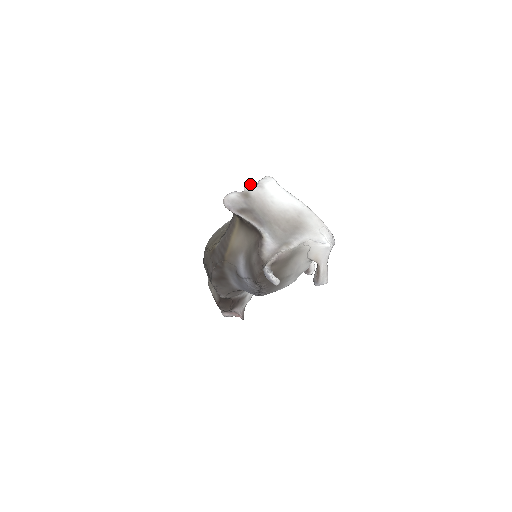
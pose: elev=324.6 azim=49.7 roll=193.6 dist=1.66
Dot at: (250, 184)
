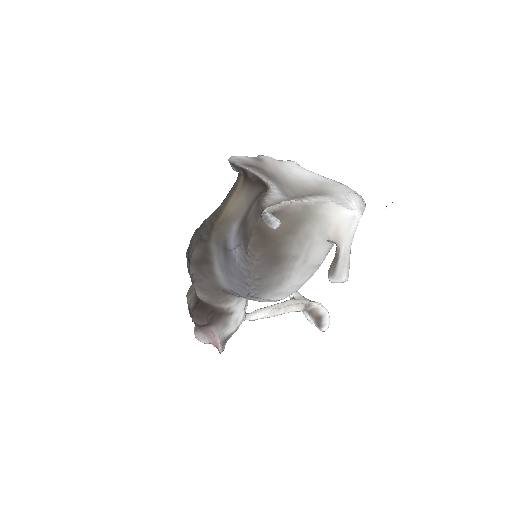
Dot at: occluded
